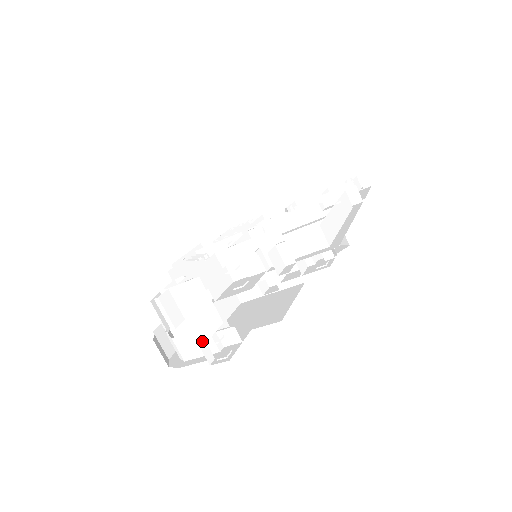
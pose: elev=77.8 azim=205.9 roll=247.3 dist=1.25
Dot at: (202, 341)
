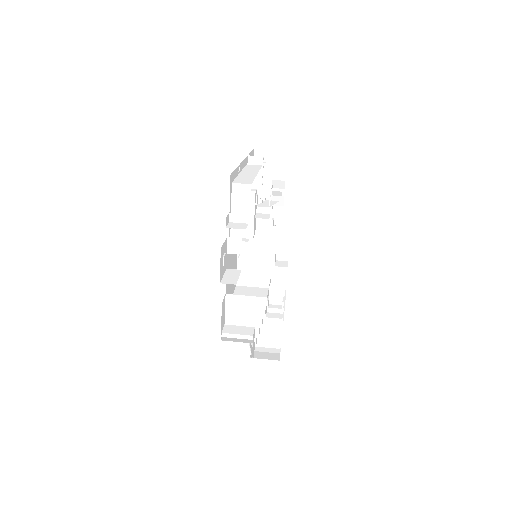
Dot at: (268, 318)
